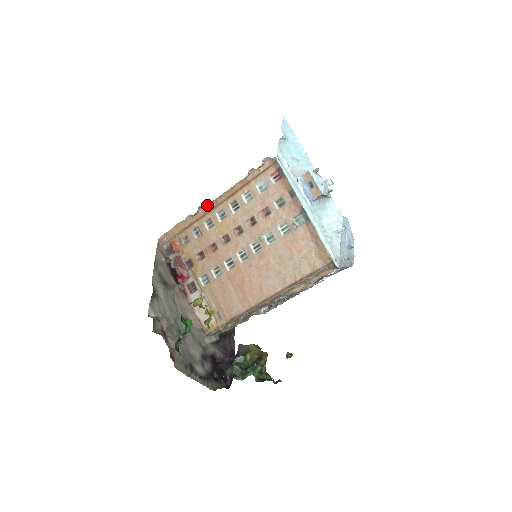
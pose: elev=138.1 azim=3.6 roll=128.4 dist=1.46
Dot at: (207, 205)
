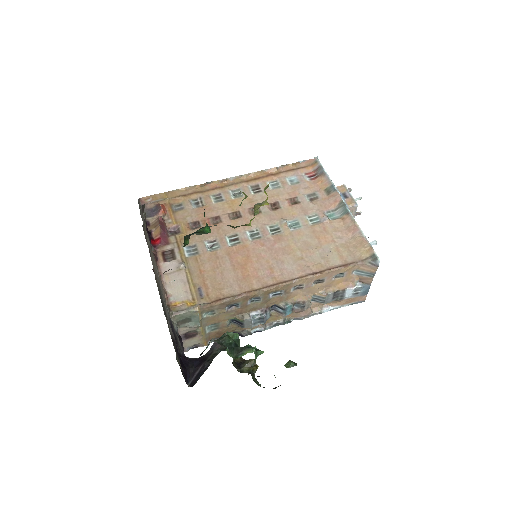
Dot at: (222, 180)
